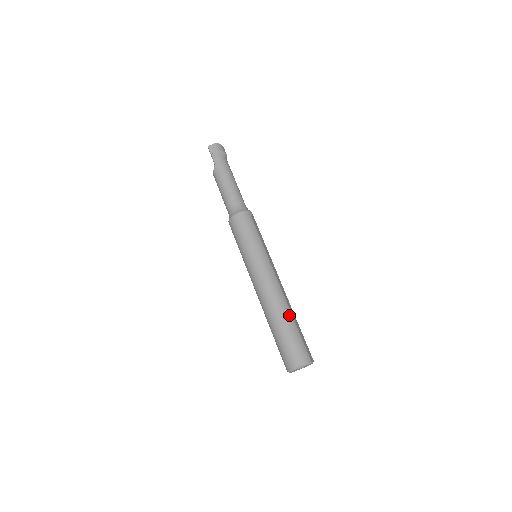
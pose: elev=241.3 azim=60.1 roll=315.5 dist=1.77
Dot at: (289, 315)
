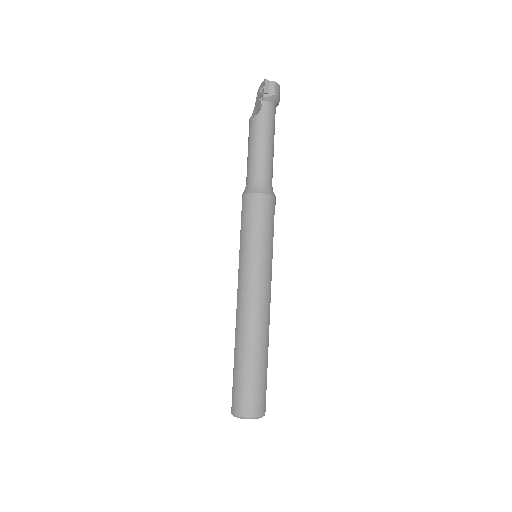
Dot at: (266, 351)
